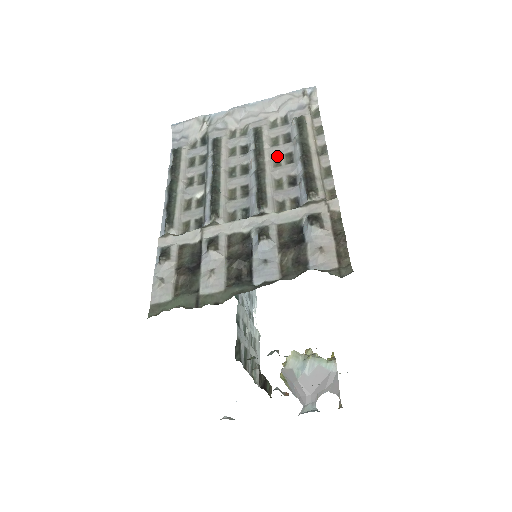
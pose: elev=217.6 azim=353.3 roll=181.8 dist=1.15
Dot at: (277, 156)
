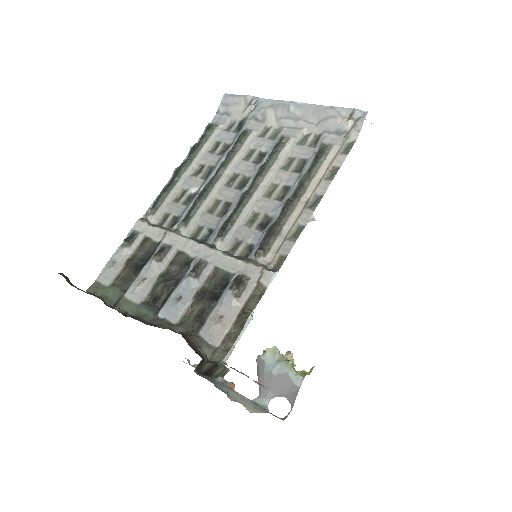
Dot at: (276, 183)
